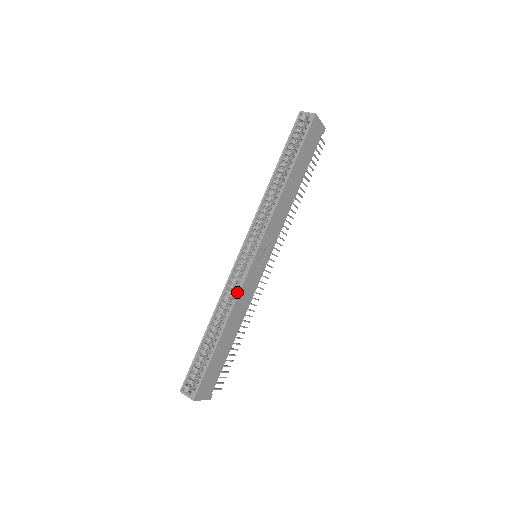
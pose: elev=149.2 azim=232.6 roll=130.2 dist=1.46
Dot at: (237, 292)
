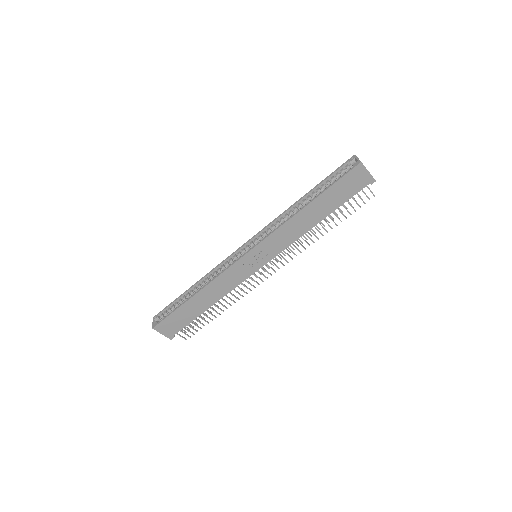
Dot at: occluded
